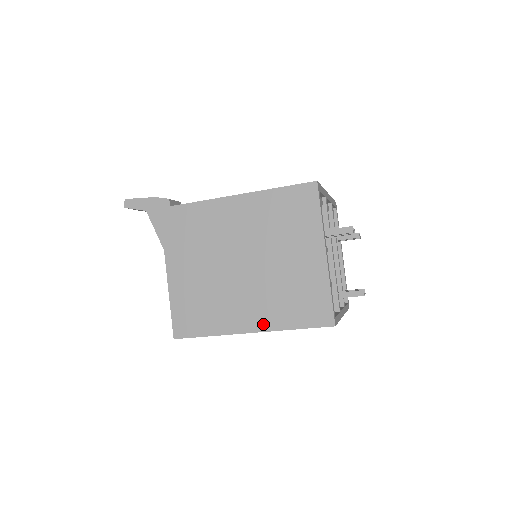
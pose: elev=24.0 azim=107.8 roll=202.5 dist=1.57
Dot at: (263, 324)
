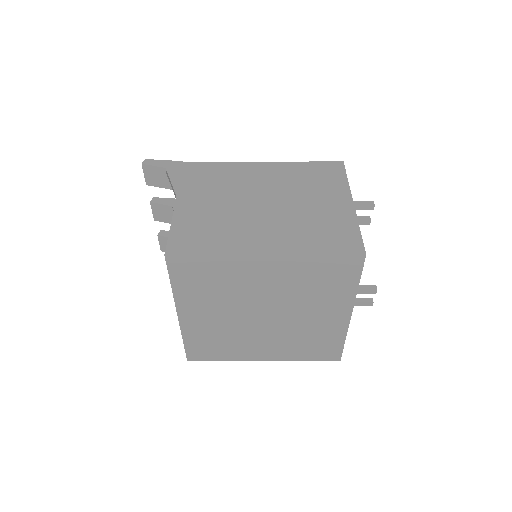
Dot at: (282, 248)
